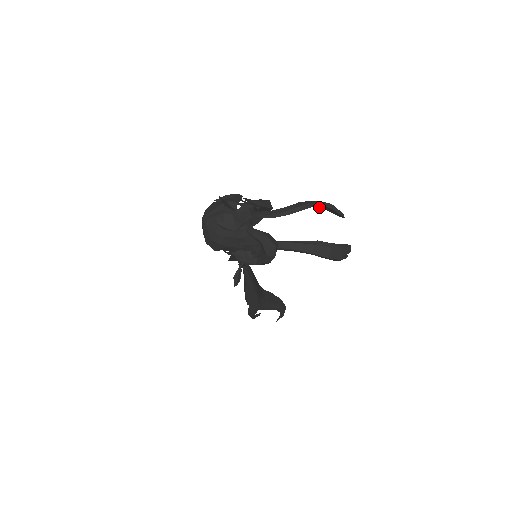
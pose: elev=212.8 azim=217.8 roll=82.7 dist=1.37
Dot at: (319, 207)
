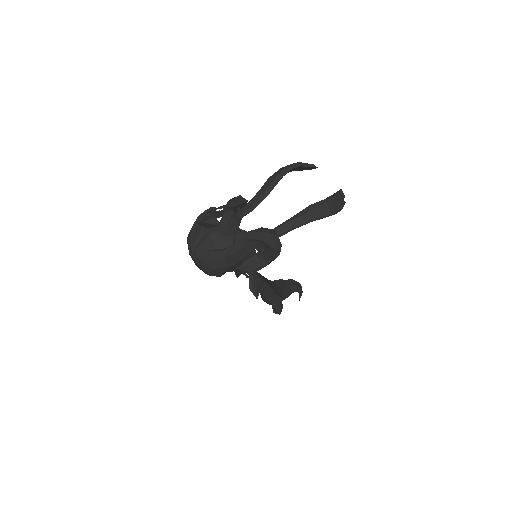
Dot at: occluded
